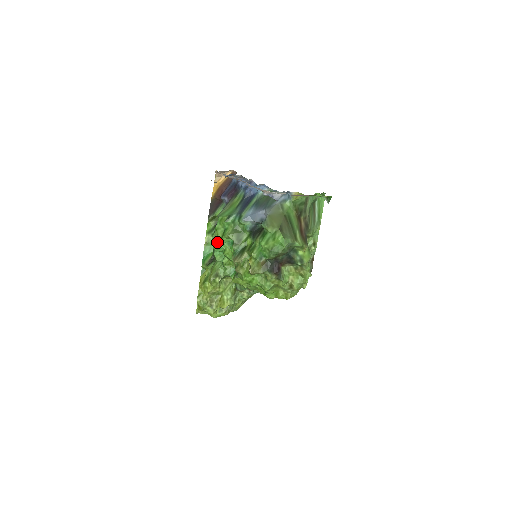
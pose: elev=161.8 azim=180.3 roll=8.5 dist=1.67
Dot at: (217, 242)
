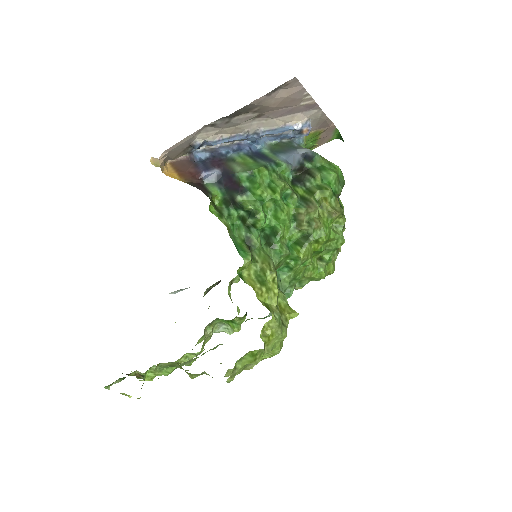
Dot at: (261, 208)
